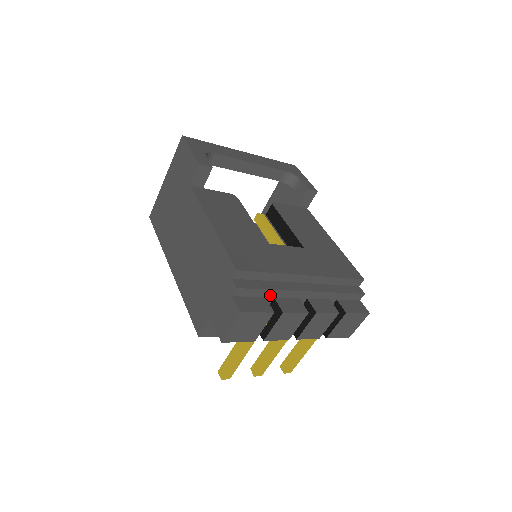
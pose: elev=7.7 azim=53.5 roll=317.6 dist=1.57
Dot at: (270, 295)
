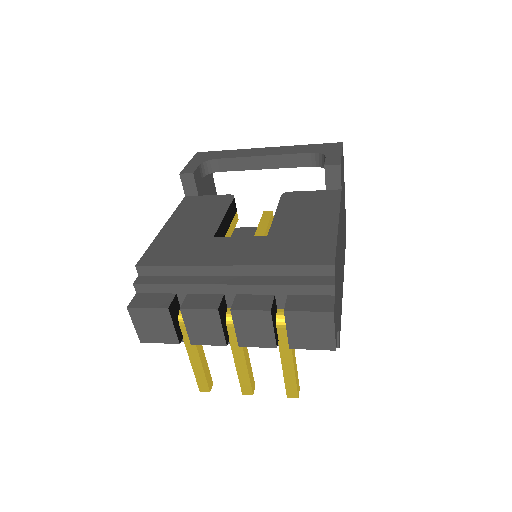
Dot at: (180, 291)
